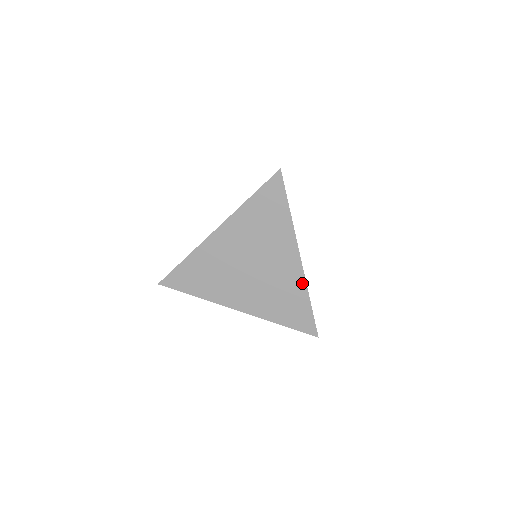
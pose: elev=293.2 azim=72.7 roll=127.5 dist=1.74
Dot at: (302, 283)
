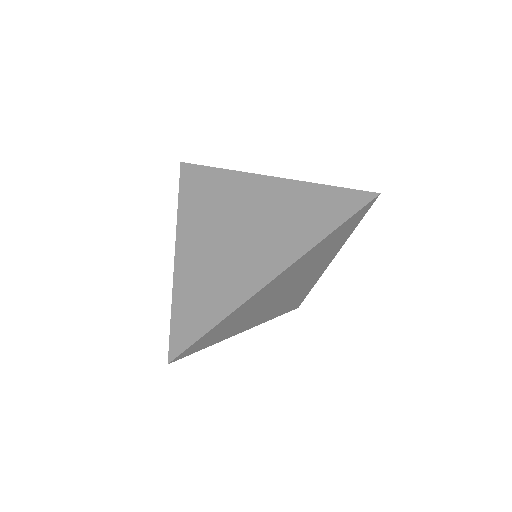
Dot at: (295, 185)
